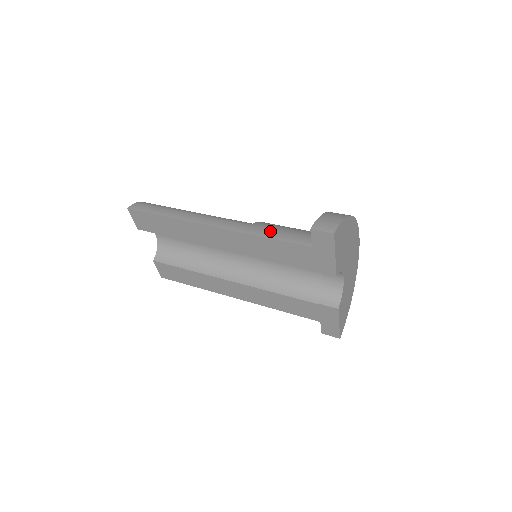
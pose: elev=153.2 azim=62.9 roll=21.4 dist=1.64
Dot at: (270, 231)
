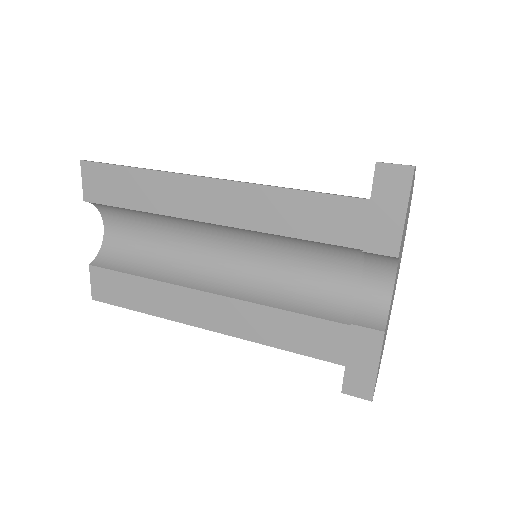
Dot at: occluded
